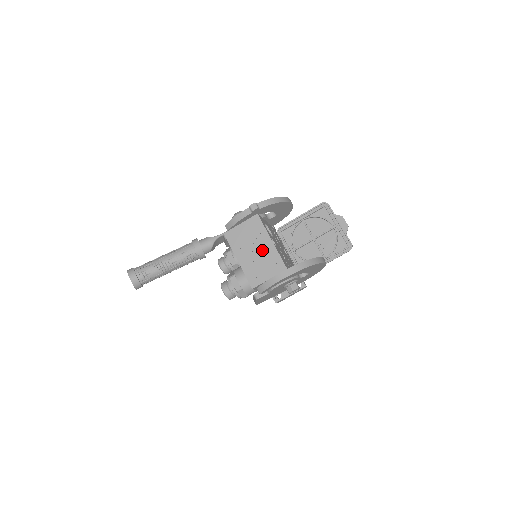
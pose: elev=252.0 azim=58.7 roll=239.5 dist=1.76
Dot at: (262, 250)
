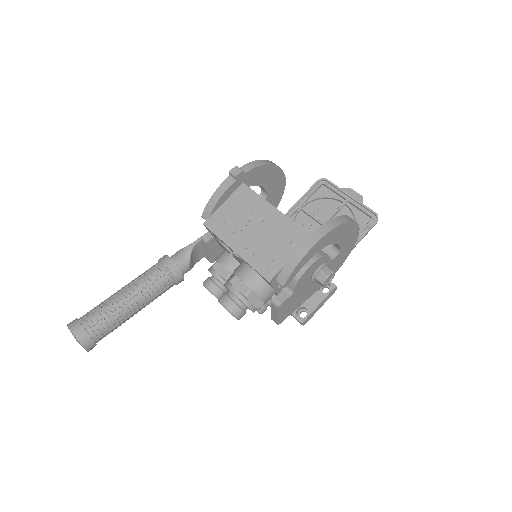
Dot at: (266, 225)
